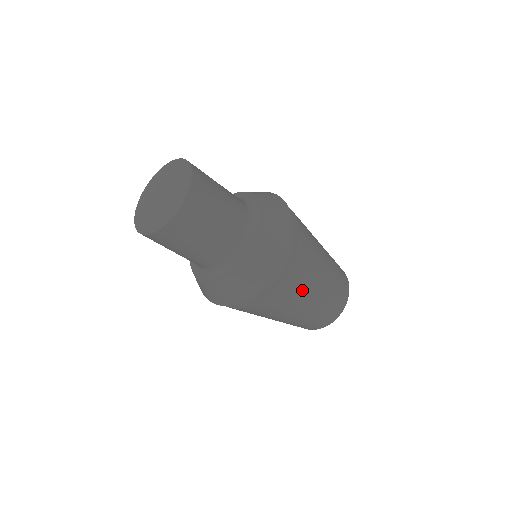
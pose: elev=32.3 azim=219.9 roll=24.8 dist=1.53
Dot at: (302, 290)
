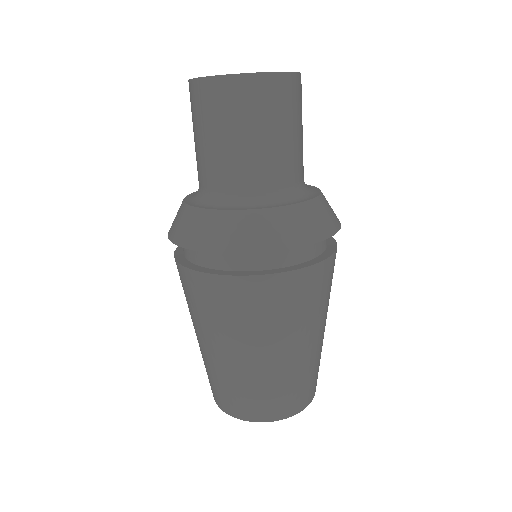
Dot at: (323, 303)
